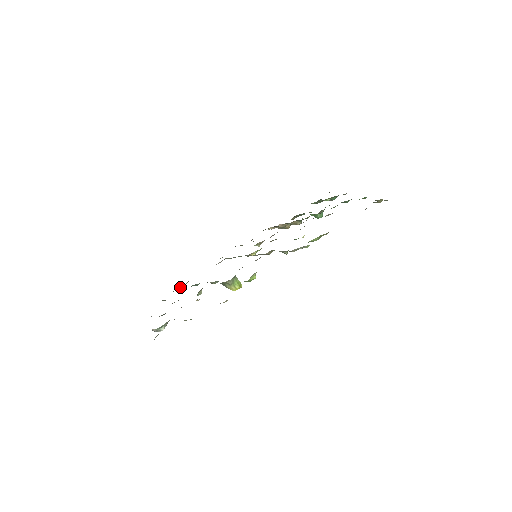
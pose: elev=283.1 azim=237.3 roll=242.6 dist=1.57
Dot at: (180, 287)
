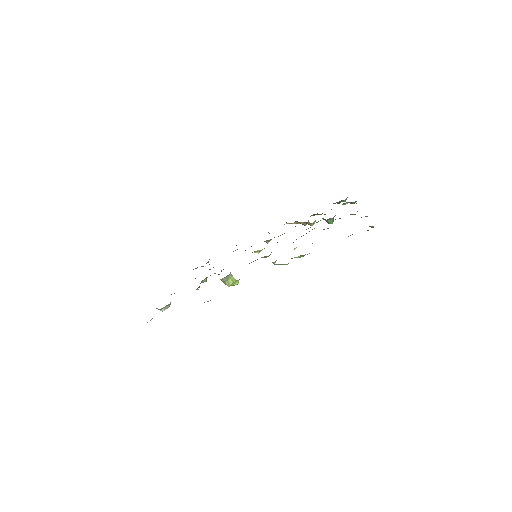
Dot at: occluded
